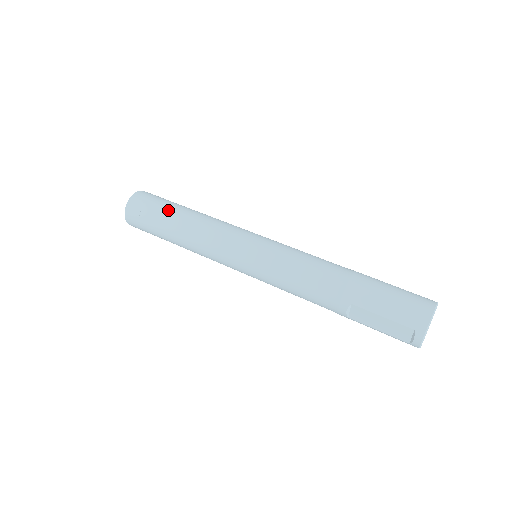
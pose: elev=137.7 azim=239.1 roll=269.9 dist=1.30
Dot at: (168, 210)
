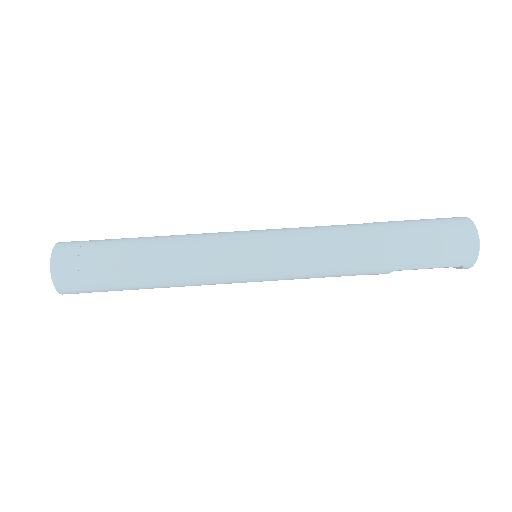
Dot at: (119, 270)
